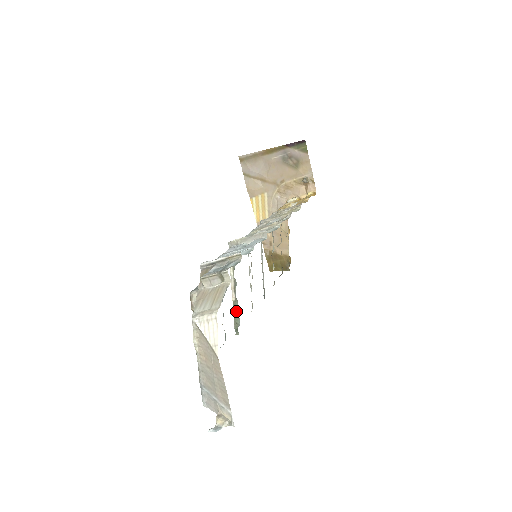
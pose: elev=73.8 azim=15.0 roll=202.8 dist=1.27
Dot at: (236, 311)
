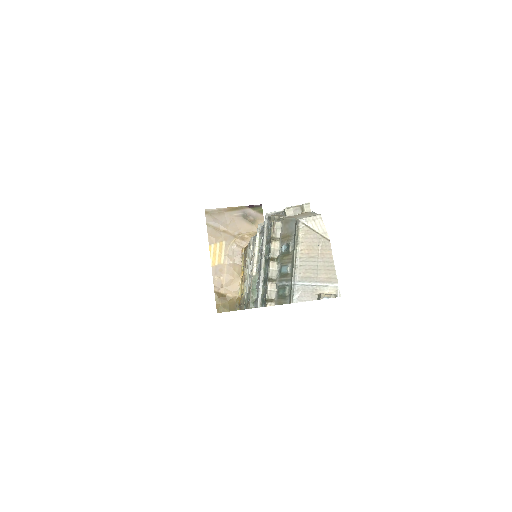
Dot at: (255, 285)
